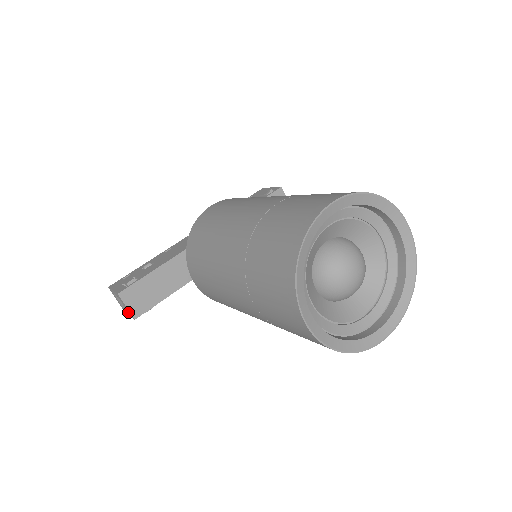
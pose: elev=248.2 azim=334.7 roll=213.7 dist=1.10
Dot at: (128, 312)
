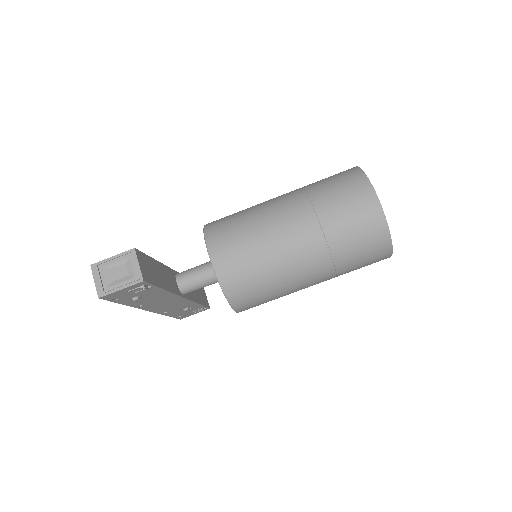
Dot at: (128, 279)
